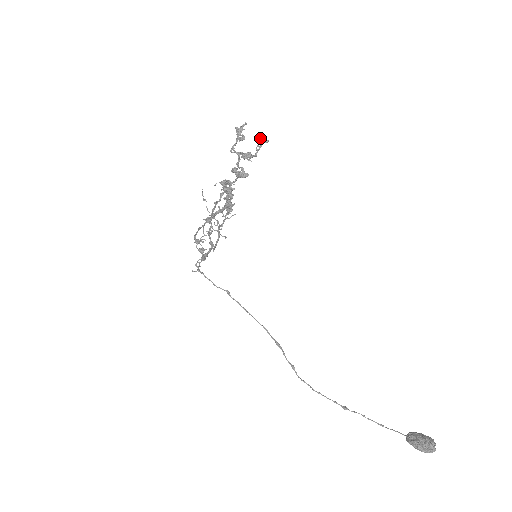
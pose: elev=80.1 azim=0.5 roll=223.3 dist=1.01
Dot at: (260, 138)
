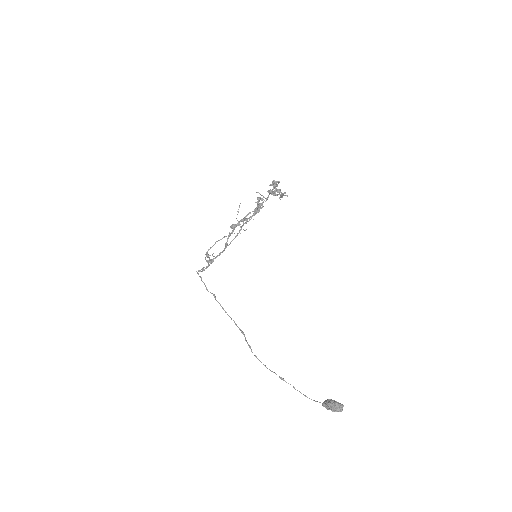
Dot at: occluded
